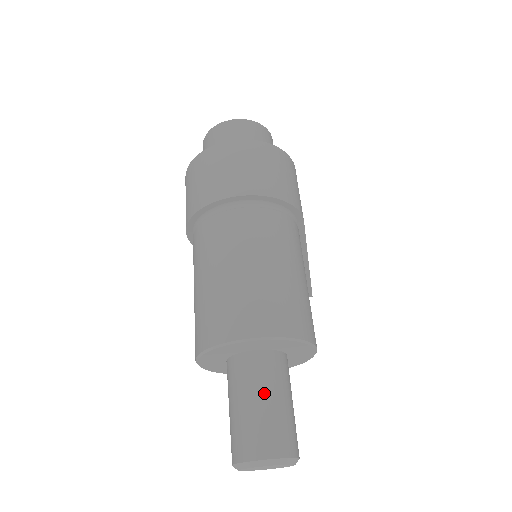
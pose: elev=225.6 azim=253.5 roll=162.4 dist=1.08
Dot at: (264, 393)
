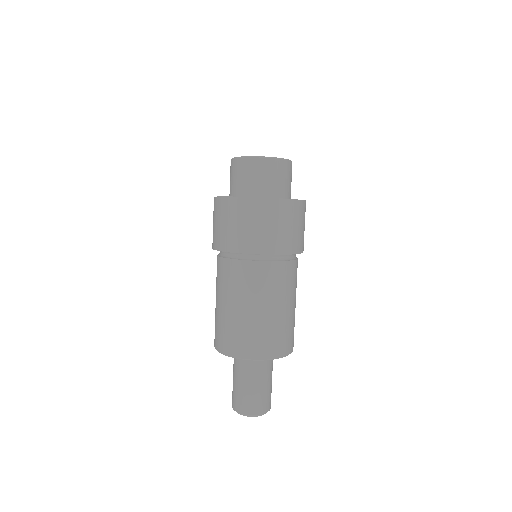
Dot at: (261, 380)
